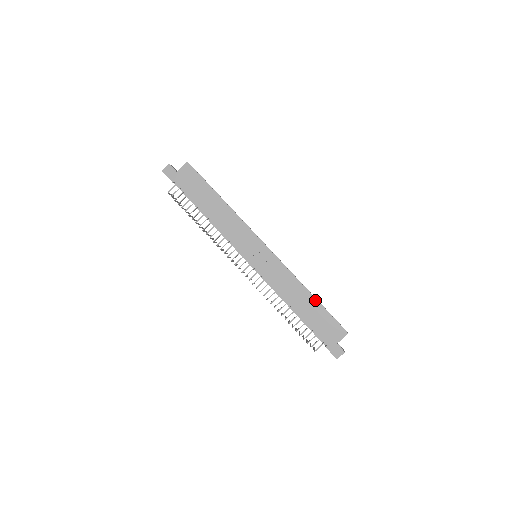
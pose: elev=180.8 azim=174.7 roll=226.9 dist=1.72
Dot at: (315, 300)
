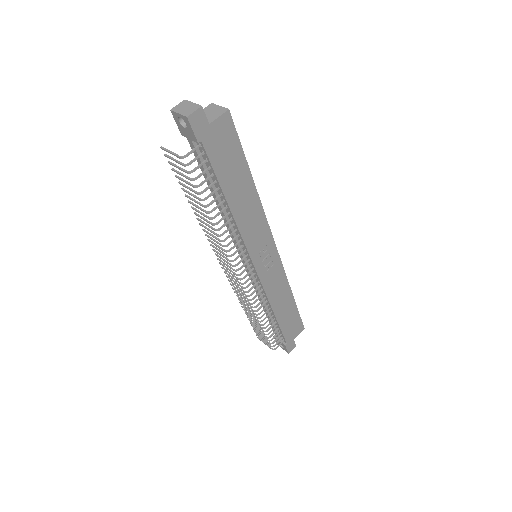
Dot at: (294, 303)
